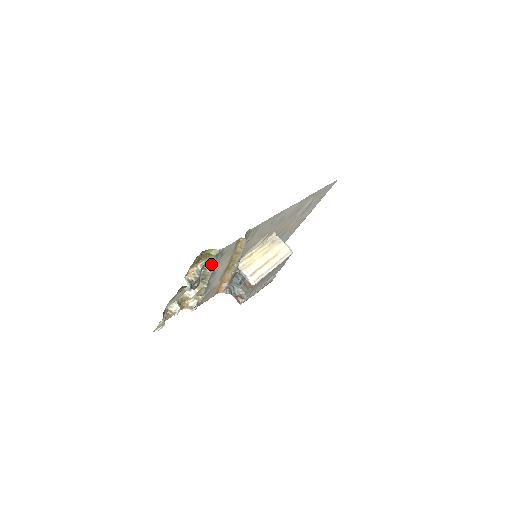
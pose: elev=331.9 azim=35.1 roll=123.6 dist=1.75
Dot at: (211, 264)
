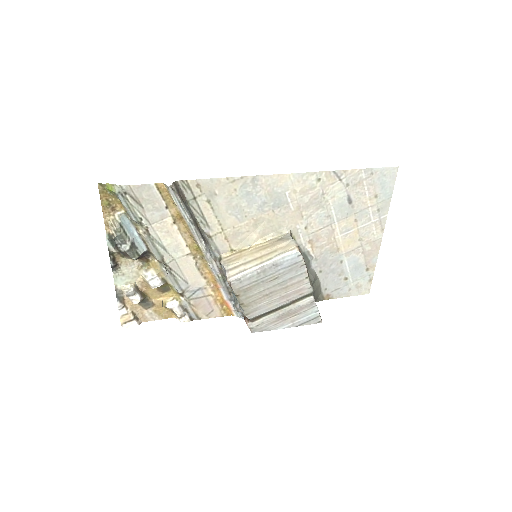
Dot at: (131, 215)
